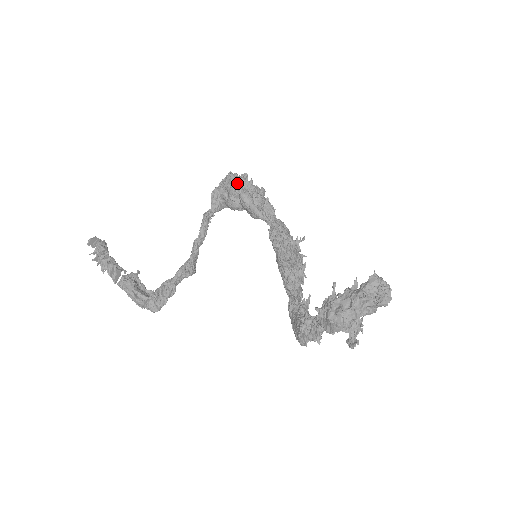
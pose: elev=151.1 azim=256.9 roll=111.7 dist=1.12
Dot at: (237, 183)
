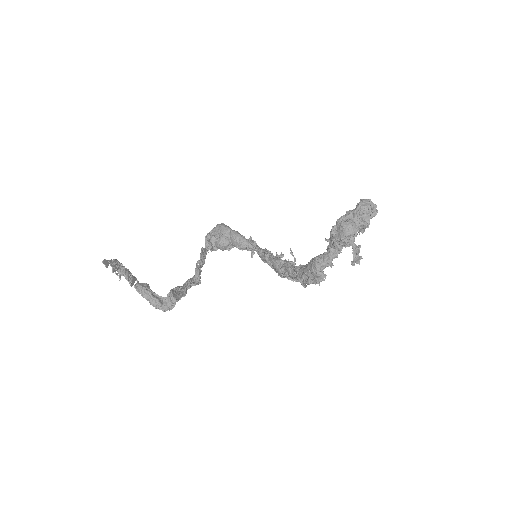
Dot at: (227, 226)
